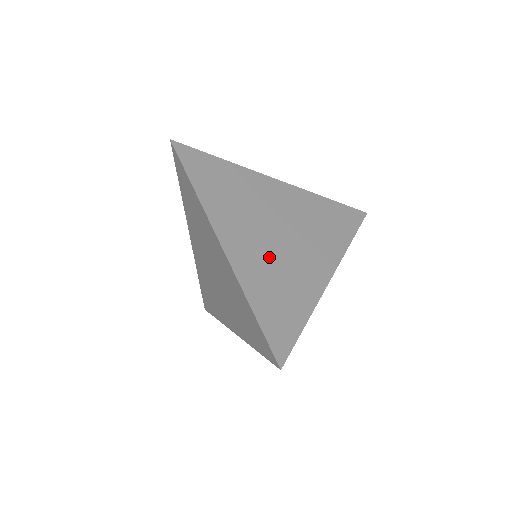
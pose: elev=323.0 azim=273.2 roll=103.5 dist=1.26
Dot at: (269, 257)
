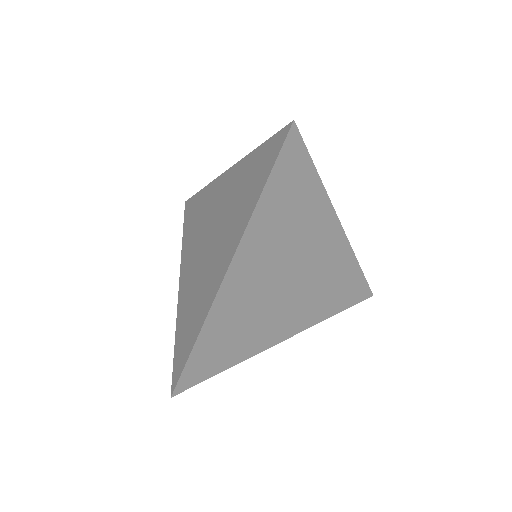
Dot at: occluded
